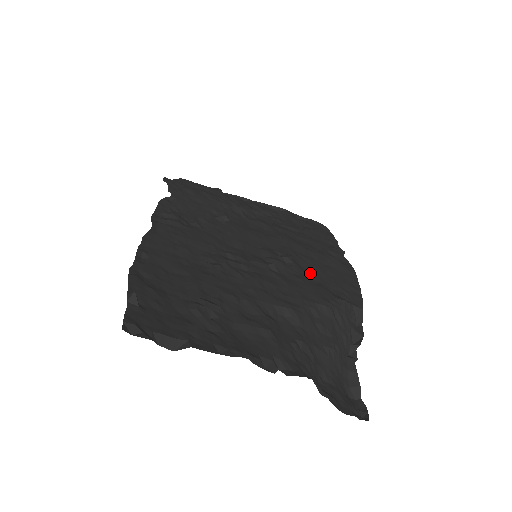
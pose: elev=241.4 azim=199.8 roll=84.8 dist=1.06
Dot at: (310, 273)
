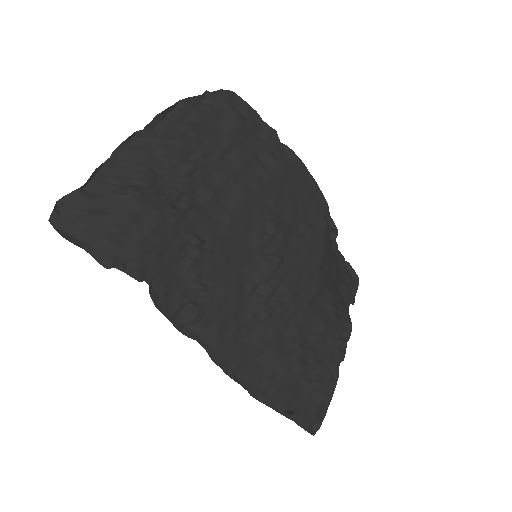
Dot at: (289, 219)
